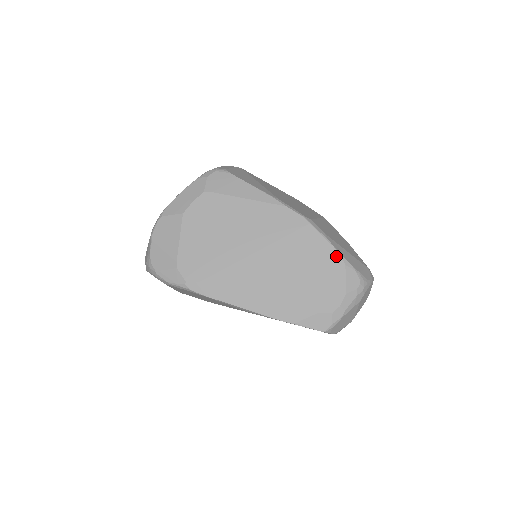
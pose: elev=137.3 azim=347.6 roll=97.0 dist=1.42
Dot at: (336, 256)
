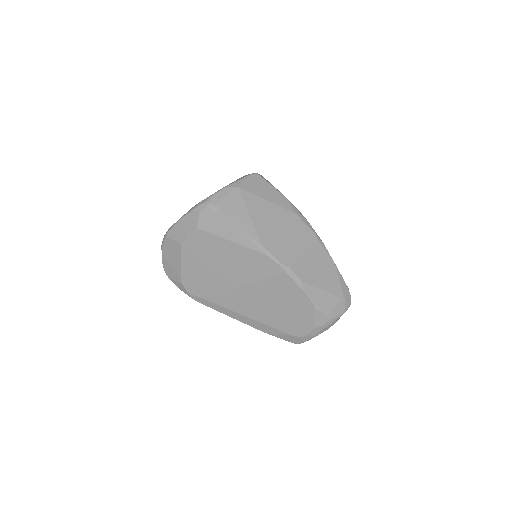
Dot at: (308, 301)
